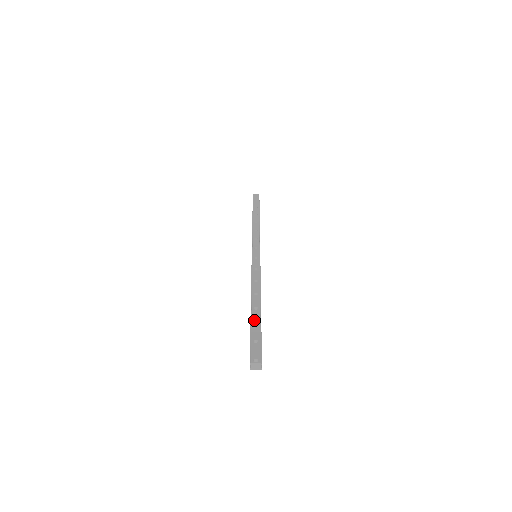
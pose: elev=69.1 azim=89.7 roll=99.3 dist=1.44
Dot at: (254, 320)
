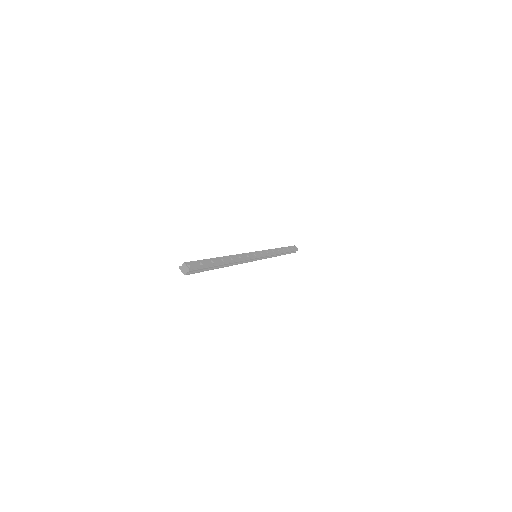
Dot at: (214, 260)
